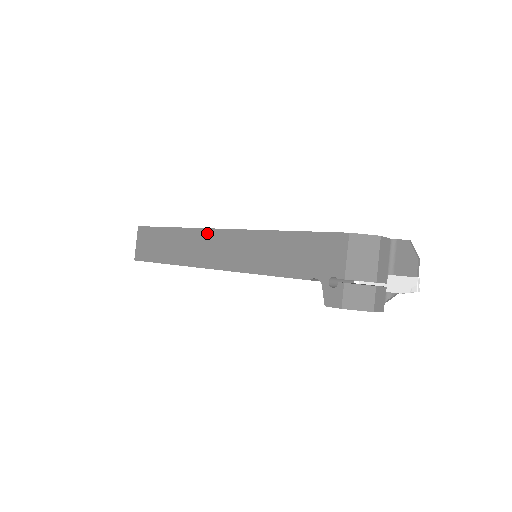
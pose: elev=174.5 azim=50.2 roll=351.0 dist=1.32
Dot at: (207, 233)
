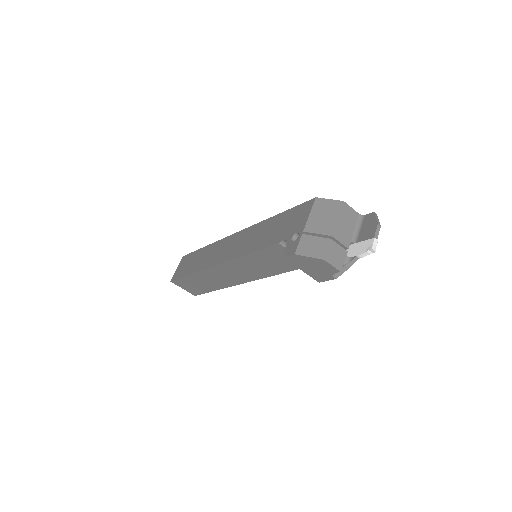
Dot at: (224, 241)
